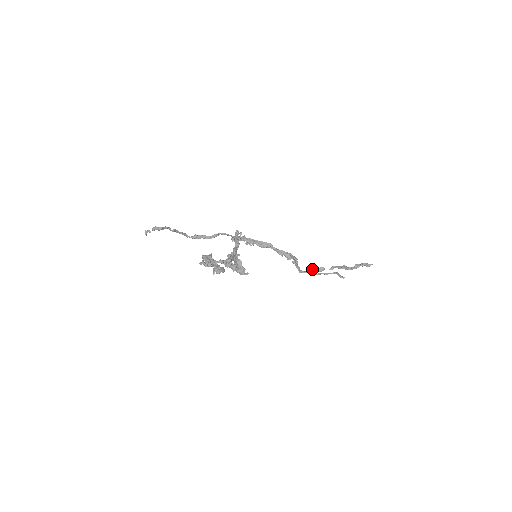
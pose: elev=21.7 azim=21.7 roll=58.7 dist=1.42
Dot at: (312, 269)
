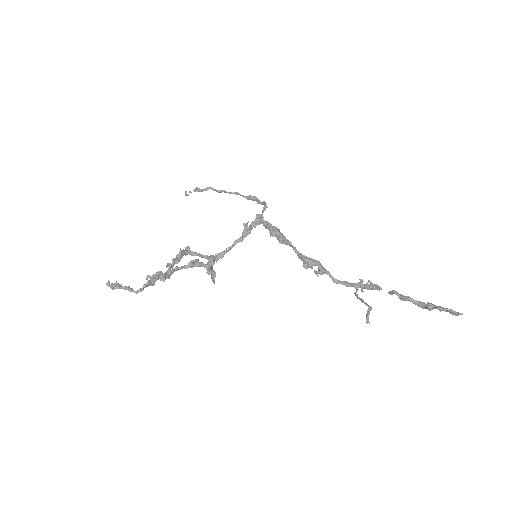
Dot at: (360, 283)
